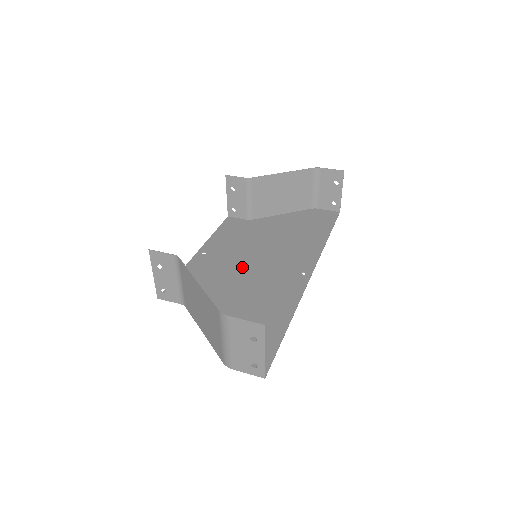
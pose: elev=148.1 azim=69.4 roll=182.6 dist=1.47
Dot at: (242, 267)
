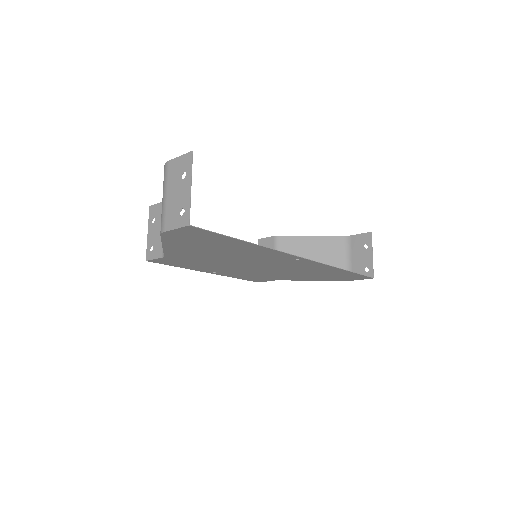
Dot at: (240, 265)
